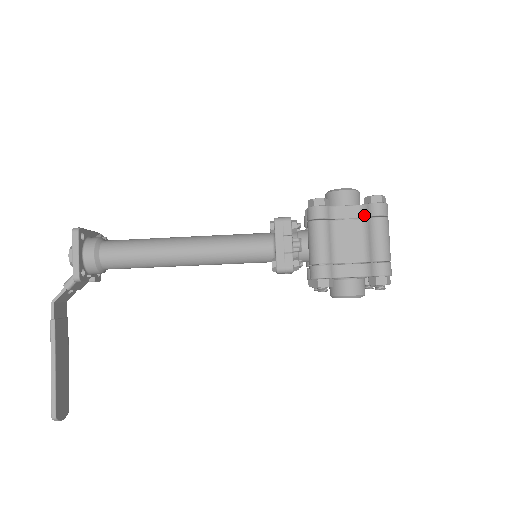
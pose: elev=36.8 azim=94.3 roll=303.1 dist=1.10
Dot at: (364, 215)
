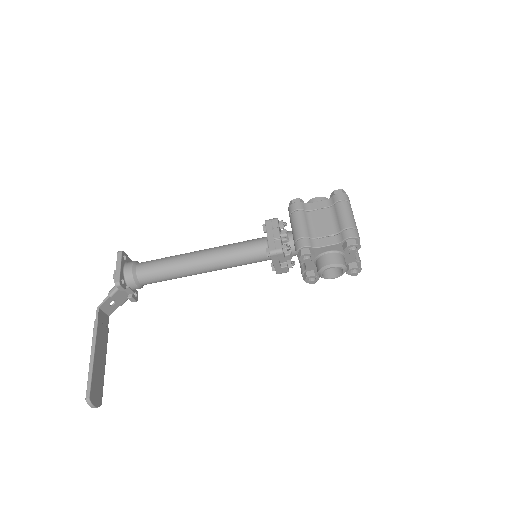
Dot at: (331, 204)
